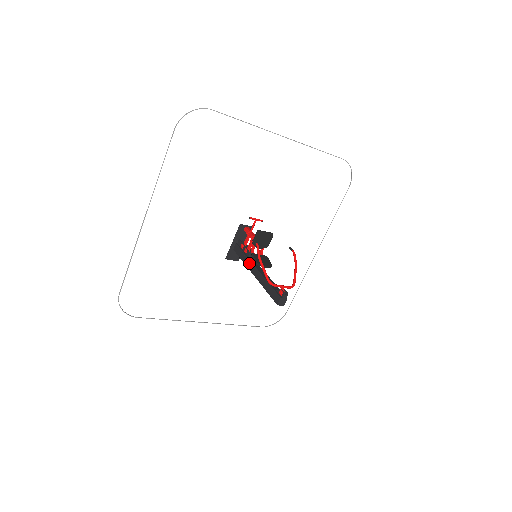
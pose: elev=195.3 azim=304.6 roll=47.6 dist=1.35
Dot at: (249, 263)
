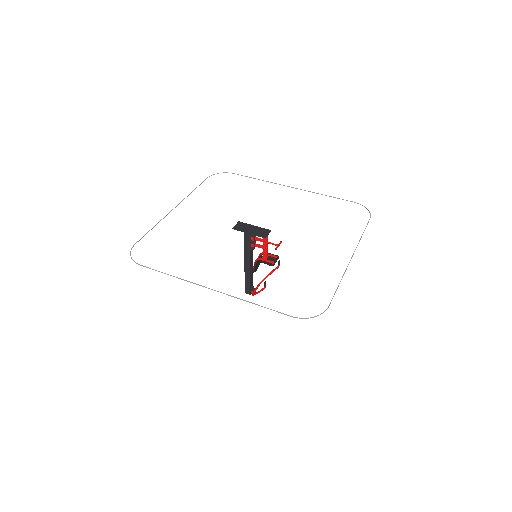
Dot at: (248, 256)
